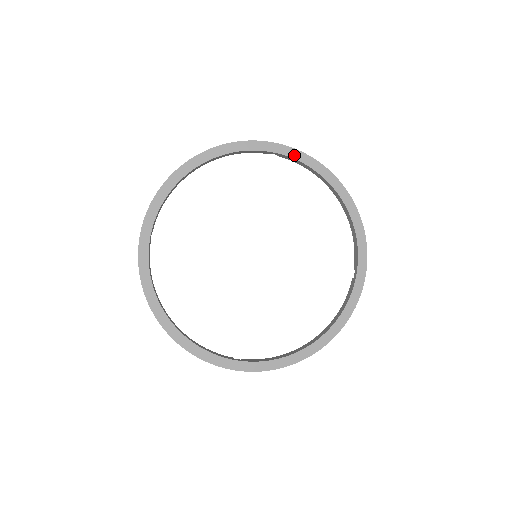
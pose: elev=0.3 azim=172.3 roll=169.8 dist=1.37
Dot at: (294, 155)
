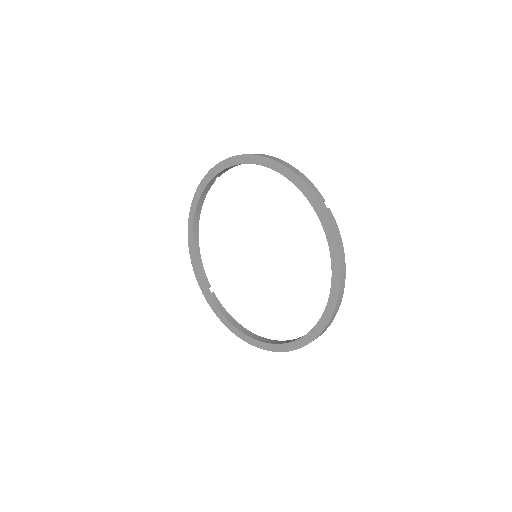
Dot at: (326, 227)
